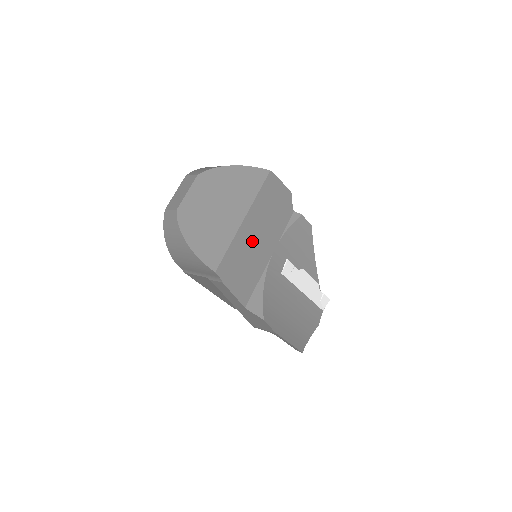
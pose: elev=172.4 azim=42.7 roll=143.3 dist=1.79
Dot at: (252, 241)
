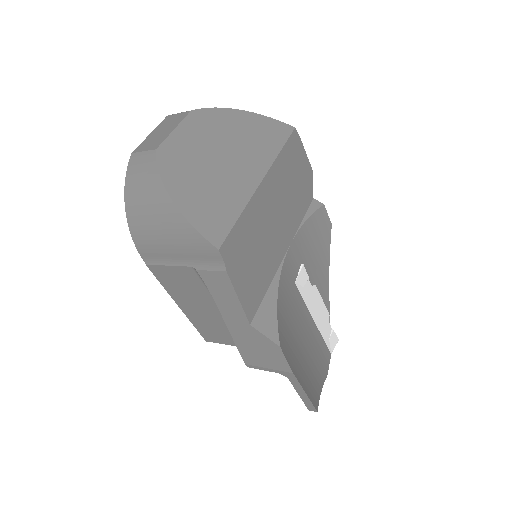
Dot at: (268, 219)
